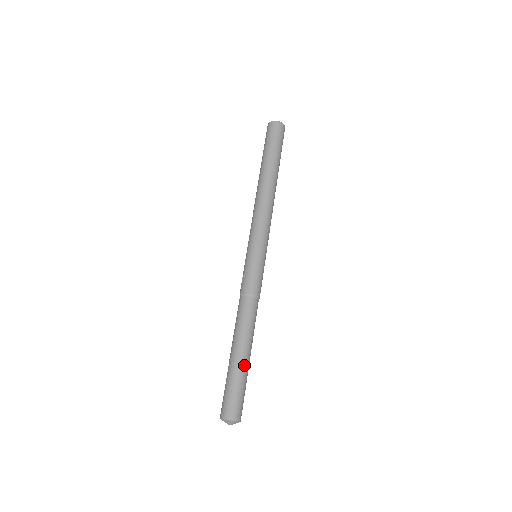
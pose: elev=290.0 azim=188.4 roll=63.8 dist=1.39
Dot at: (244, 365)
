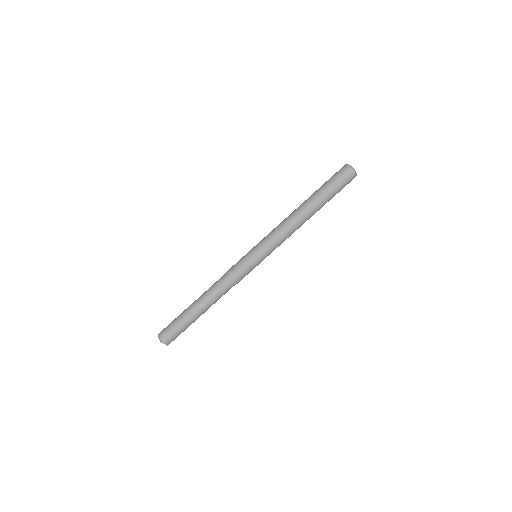
Dot at: (189, 314)
